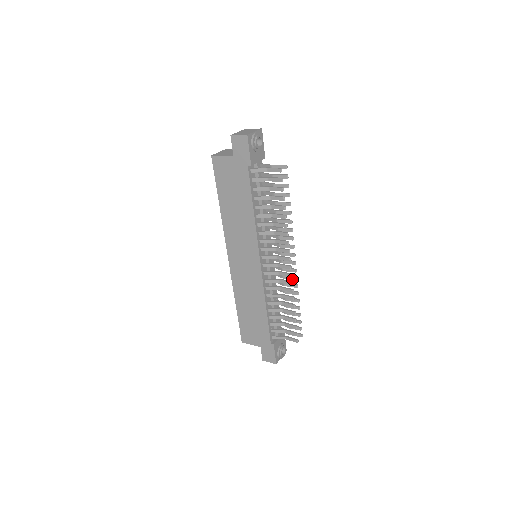
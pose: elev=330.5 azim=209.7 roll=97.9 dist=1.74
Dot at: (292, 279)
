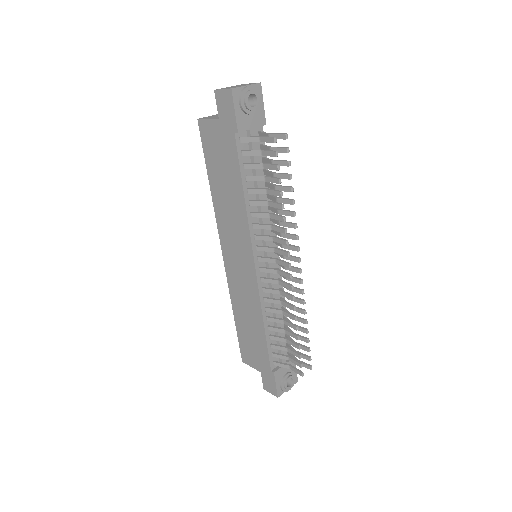
Dot at: (297, 292)
